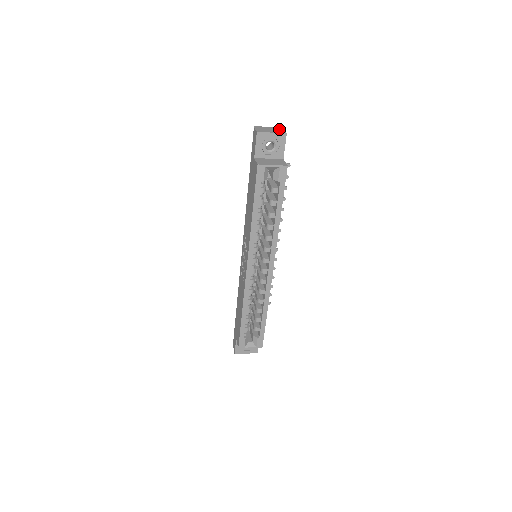
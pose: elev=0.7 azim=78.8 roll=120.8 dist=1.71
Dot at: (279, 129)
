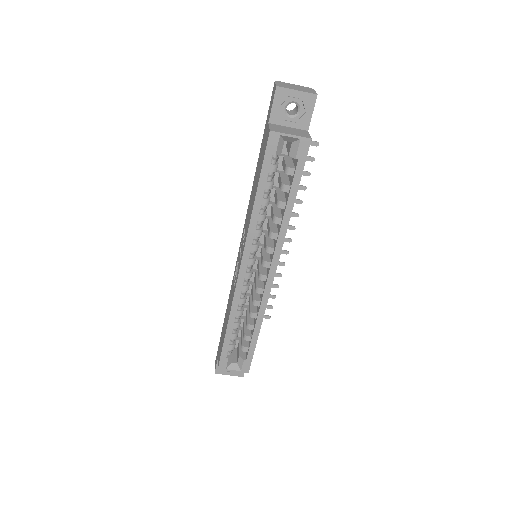
Dot at: (309, 89)
